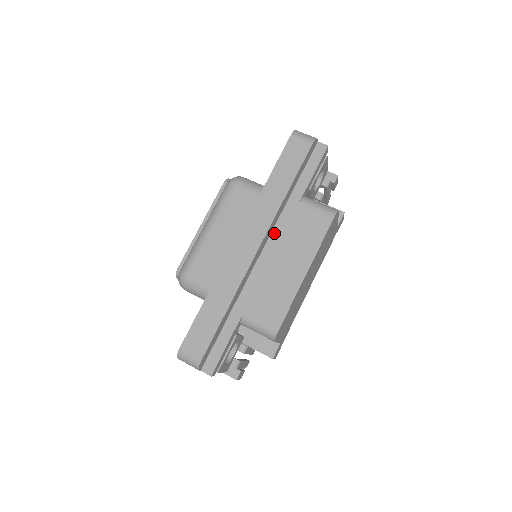
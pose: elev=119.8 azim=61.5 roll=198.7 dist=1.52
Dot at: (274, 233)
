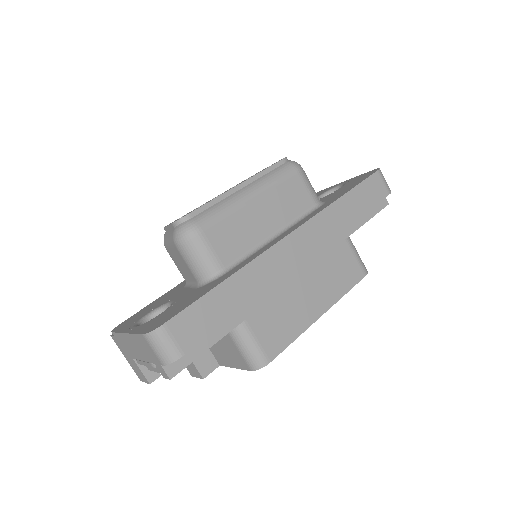
Dot at: occluded
